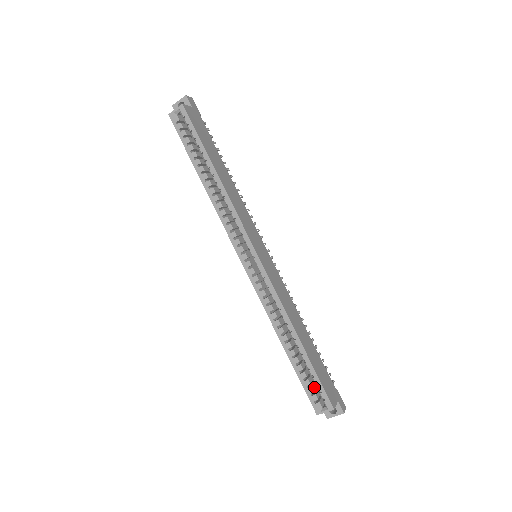
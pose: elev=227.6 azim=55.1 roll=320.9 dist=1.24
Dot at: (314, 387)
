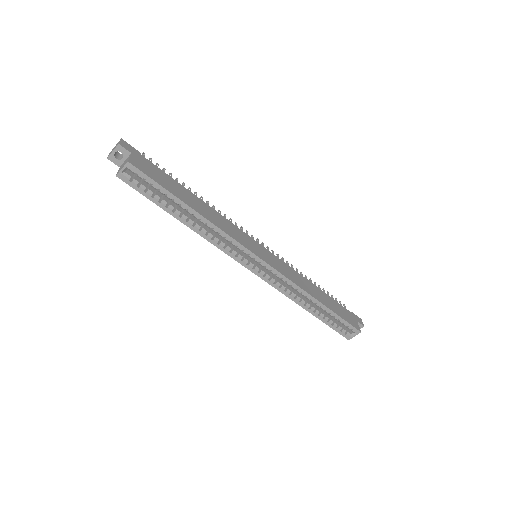
Dot at: (339, 324)
